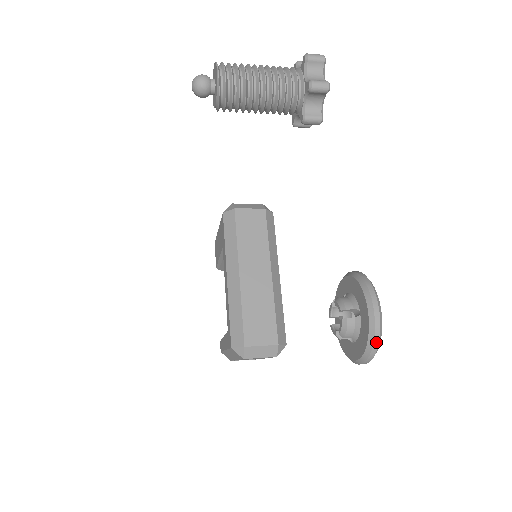
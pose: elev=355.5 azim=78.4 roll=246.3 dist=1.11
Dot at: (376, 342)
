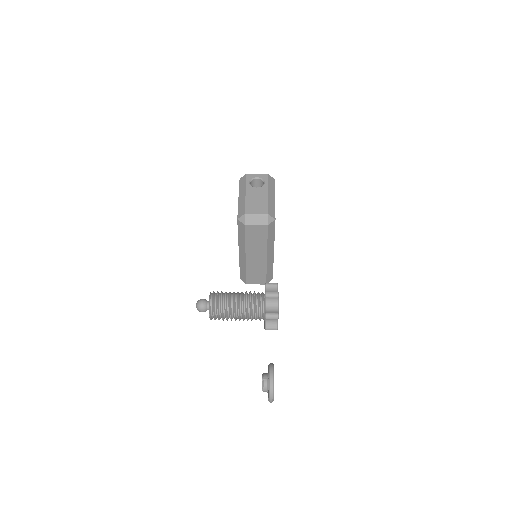
Dot at: occluded
